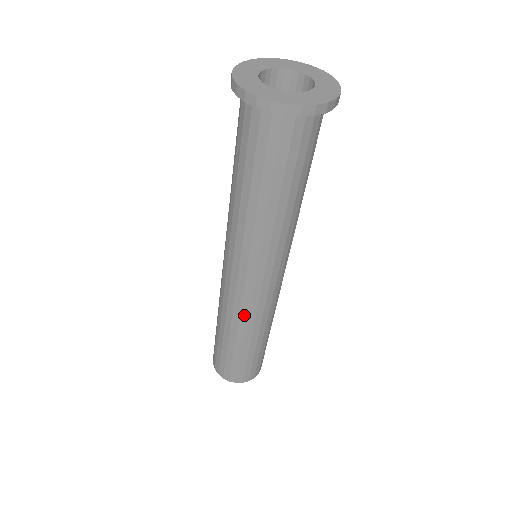
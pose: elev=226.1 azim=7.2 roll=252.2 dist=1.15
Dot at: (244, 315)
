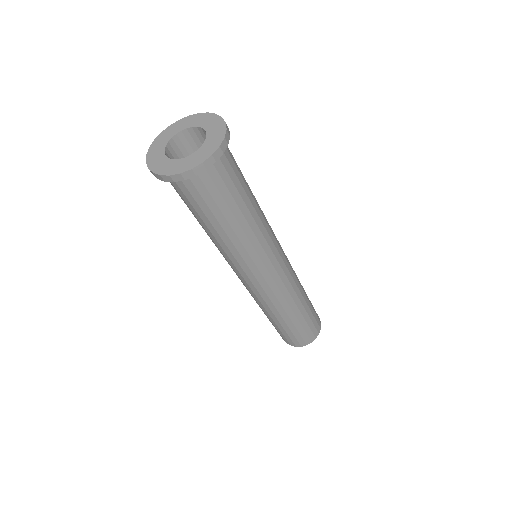
Dot at: (275, 301)
